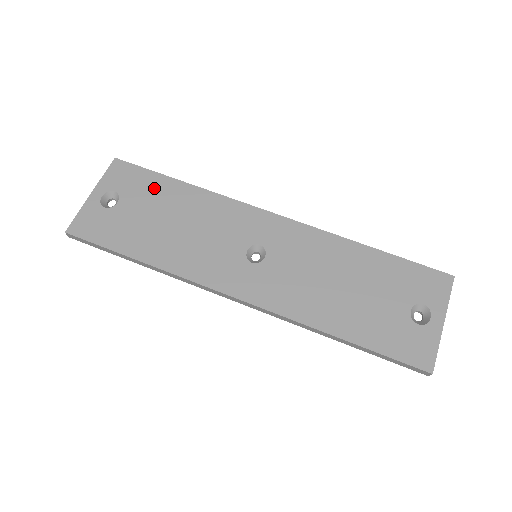
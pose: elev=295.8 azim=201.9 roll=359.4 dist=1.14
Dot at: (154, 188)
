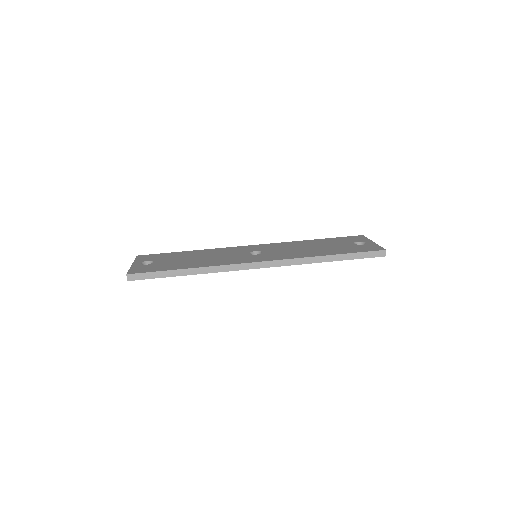
Dot at: (173, 255)
